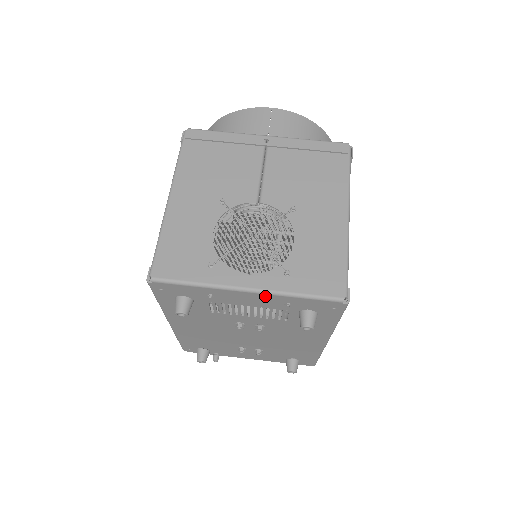
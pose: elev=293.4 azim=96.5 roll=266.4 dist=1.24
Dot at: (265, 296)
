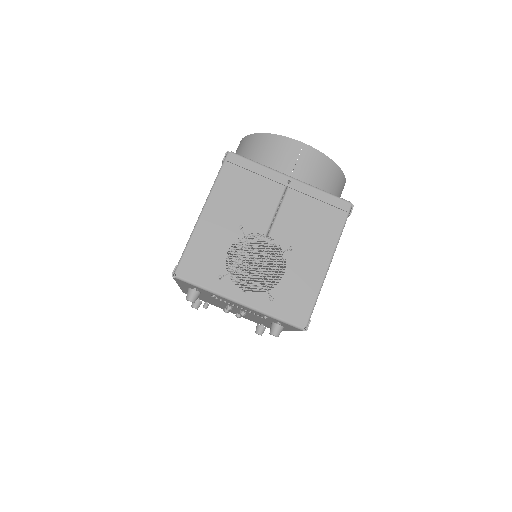
Dot at: (251, 309)
